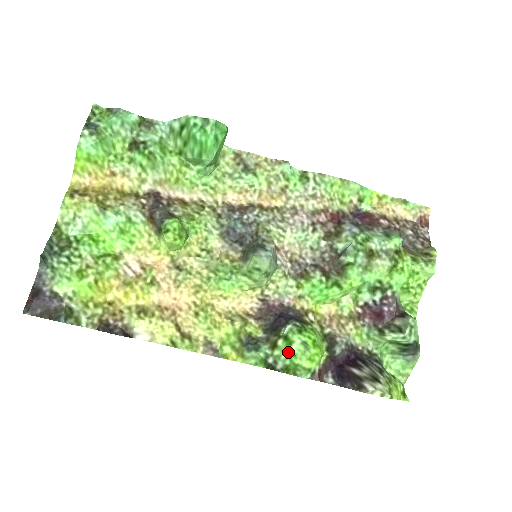
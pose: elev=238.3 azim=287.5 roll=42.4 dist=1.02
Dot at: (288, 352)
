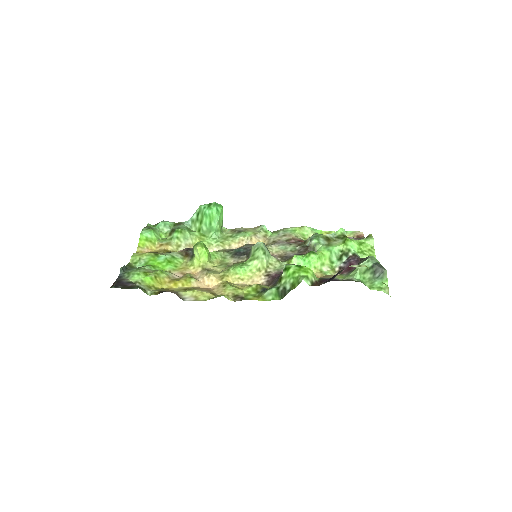
Dot at: (290, 275)
